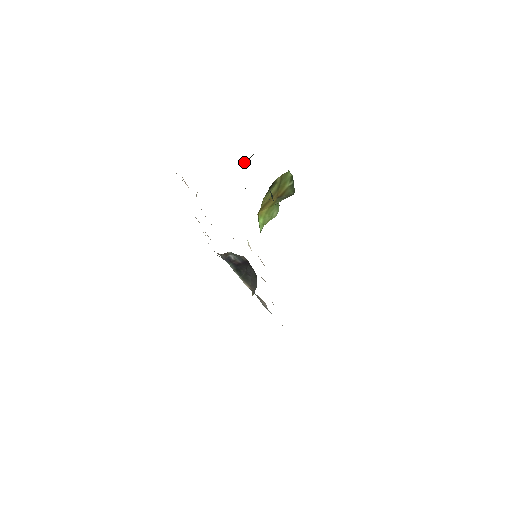
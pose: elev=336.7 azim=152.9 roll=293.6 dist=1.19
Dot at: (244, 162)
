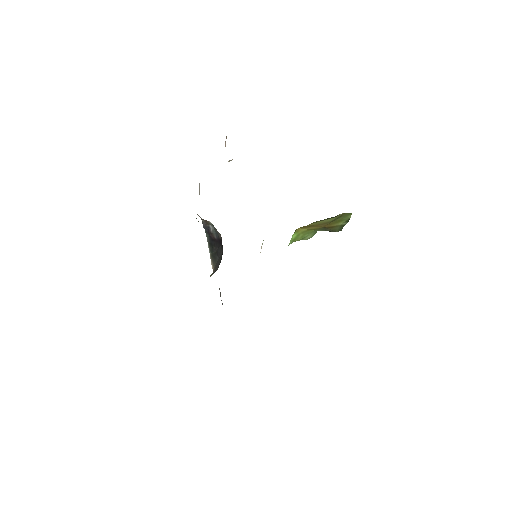
Dot at: occluded
